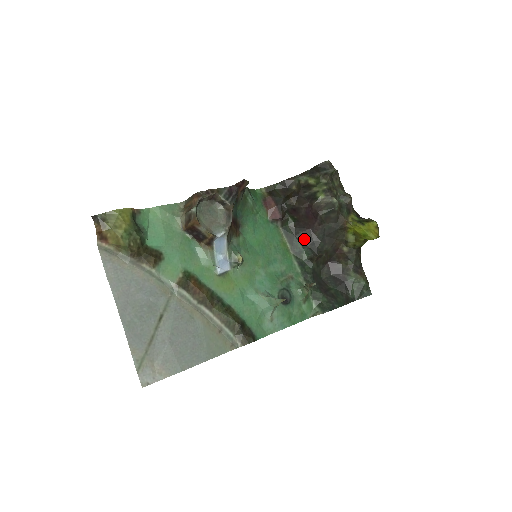
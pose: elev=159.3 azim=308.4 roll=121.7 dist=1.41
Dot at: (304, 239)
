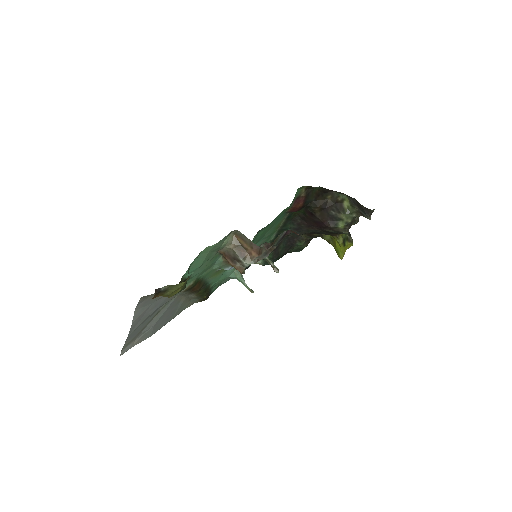
Dot at: (297, 225)
